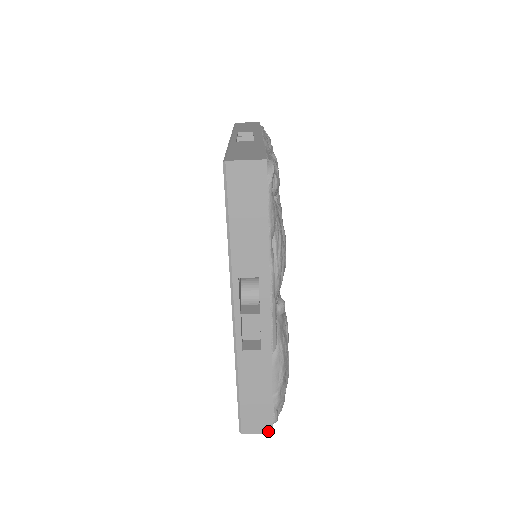
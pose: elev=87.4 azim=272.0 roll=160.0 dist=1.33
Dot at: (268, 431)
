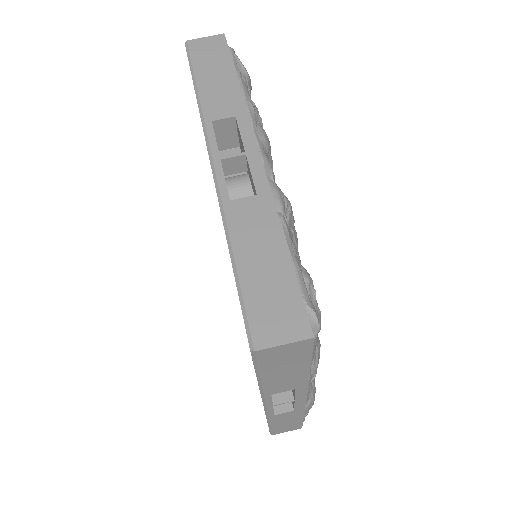
Dot at: occluded
